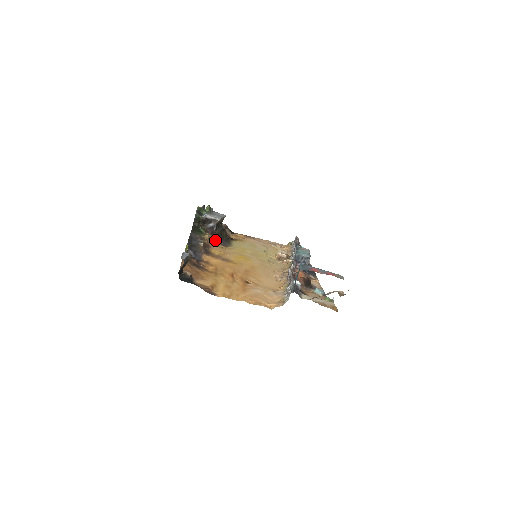
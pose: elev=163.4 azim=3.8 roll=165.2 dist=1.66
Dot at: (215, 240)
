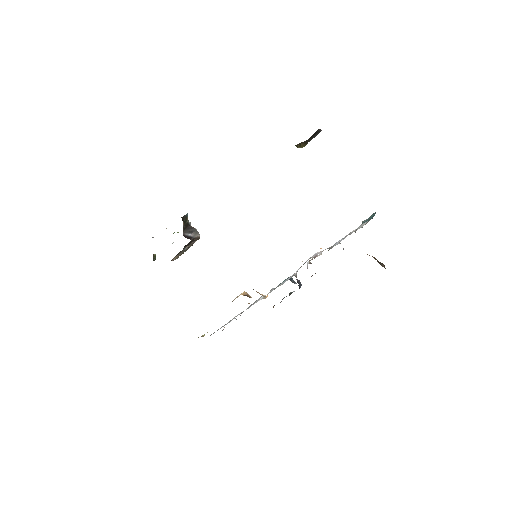
Dot at: occluded
